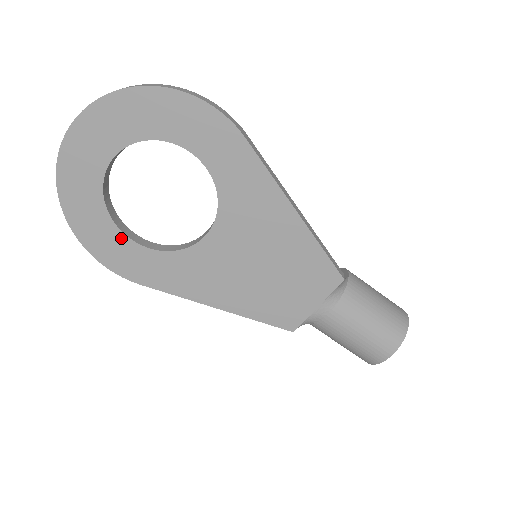
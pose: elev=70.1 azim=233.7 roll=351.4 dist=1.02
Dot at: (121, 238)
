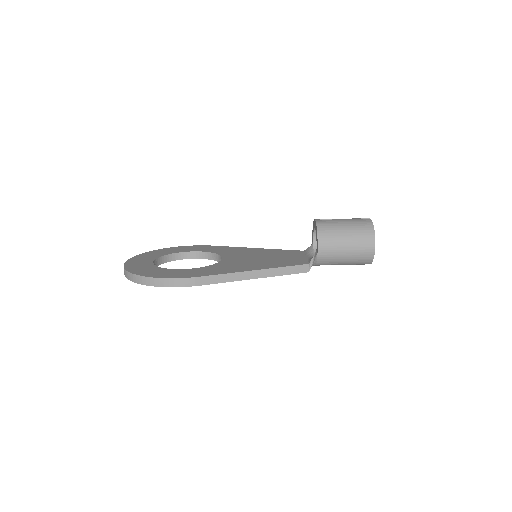
Dot at: (188, 258)
